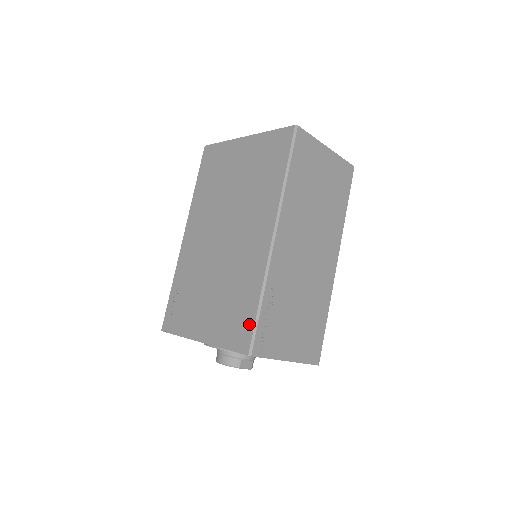
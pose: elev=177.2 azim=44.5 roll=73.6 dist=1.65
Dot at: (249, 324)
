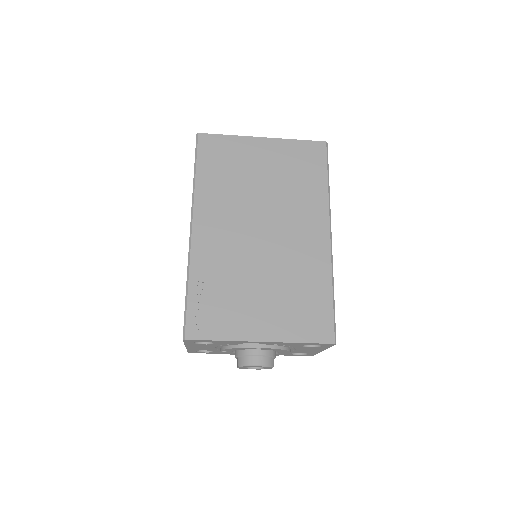
Dot at: (327, 315)
